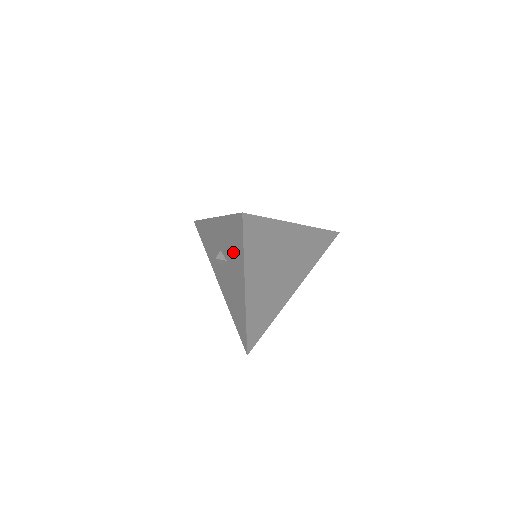
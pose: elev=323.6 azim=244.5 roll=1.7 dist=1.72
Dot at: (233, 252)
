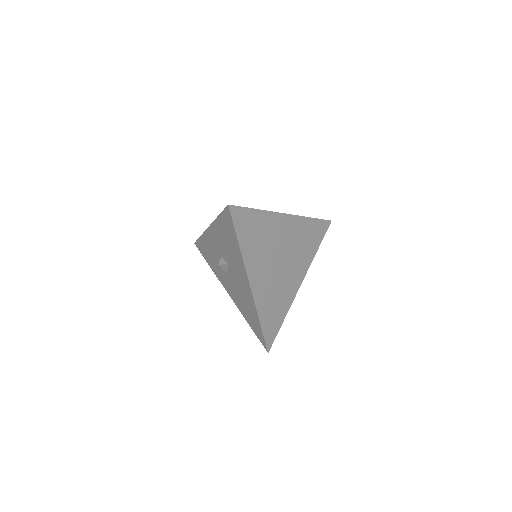
Dot at: (231, 250)
